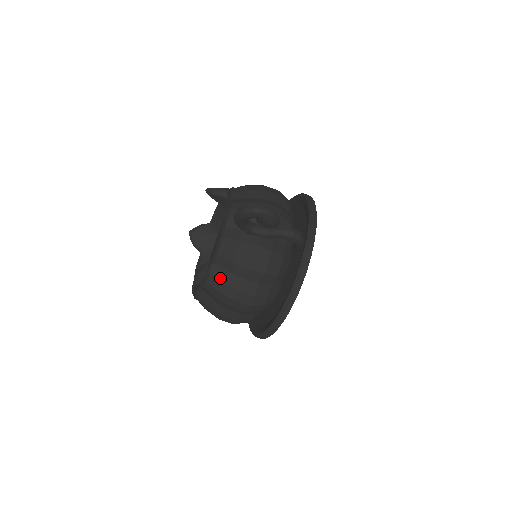
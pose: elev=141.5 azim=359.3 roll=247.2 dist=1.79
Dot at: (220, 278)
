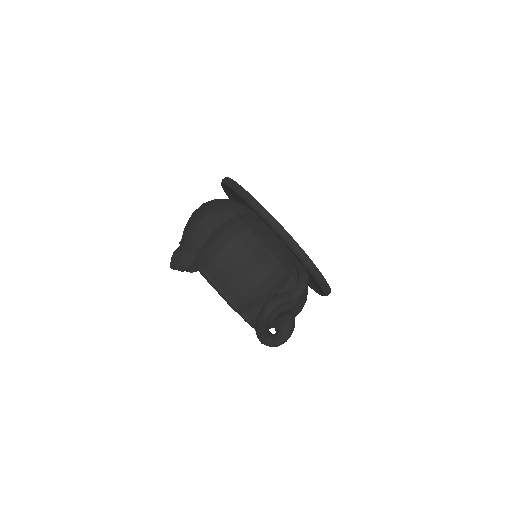
Dot at: occluded
